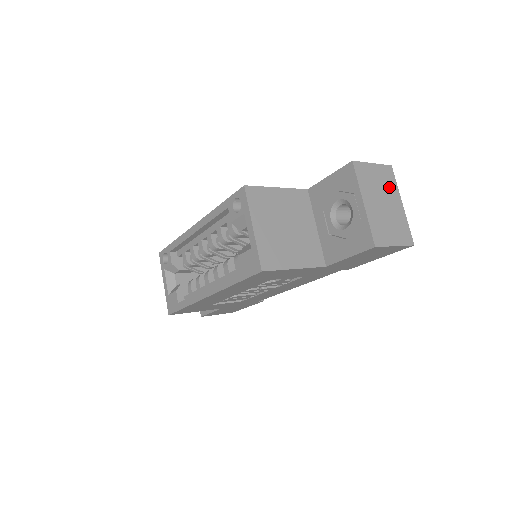
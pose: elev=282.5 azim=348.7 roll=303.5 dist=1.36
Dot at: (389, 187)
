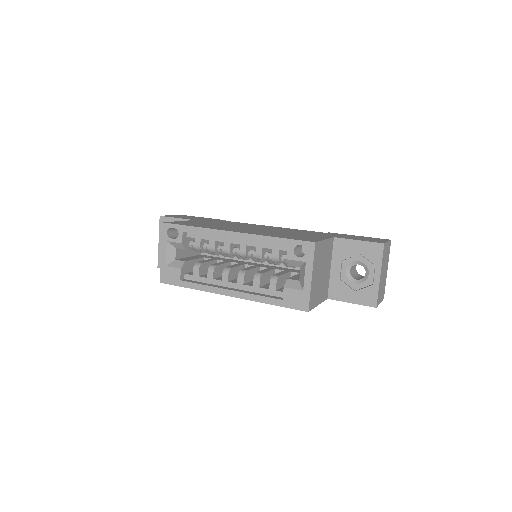
Dot at: (387, 258)
